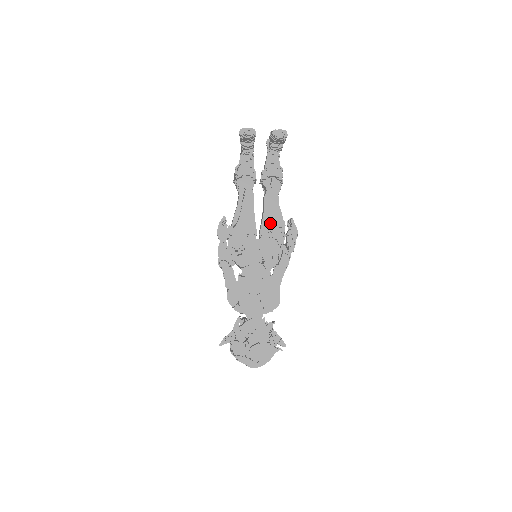
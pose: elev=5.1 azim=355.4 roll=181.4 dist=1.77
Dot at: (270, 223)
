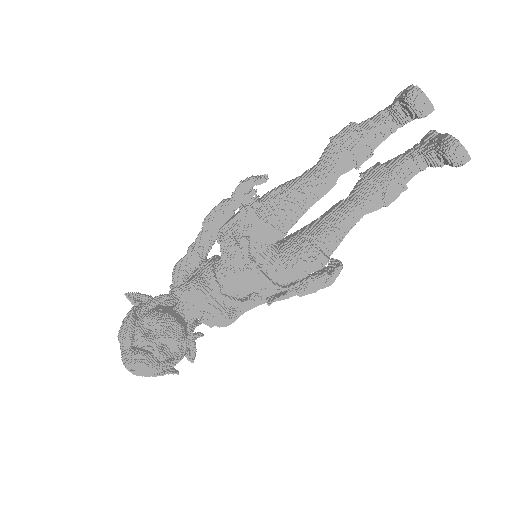
Dot at: (309, 249)
